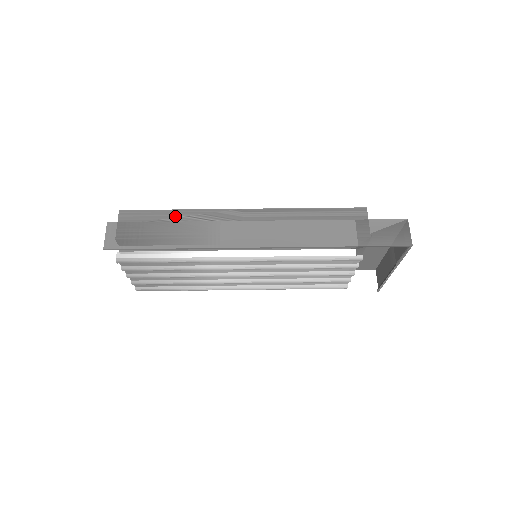
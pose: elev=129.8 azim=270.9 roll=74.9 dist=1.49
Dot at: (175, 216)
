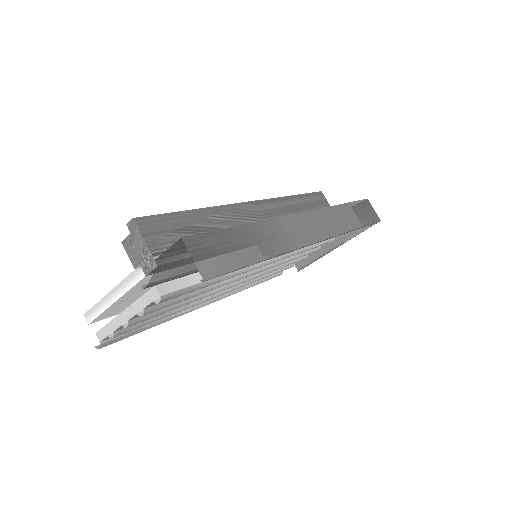
Dot at: (202, 218)
